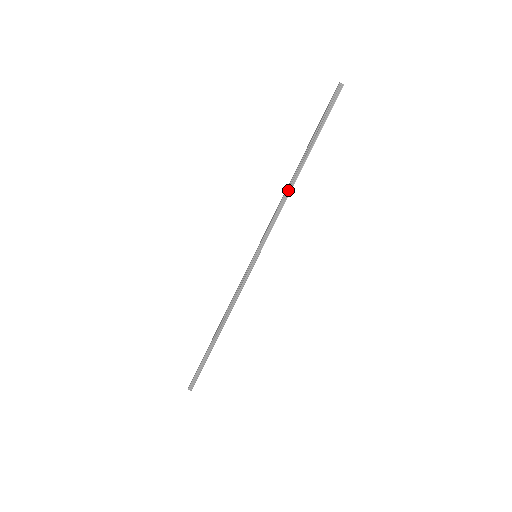
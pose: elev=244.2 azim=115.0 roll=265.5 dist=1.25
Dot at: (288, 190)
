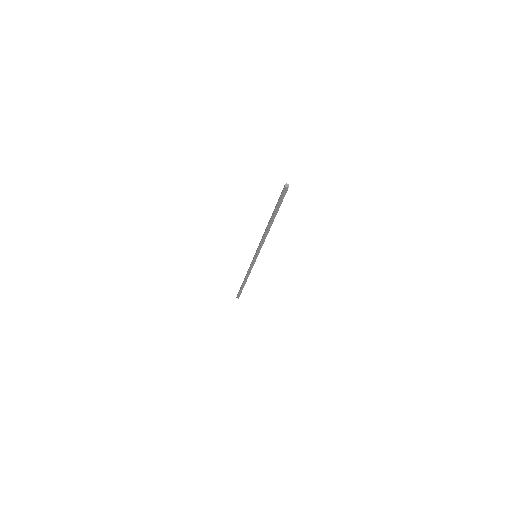
Dot at: (266, 233)
